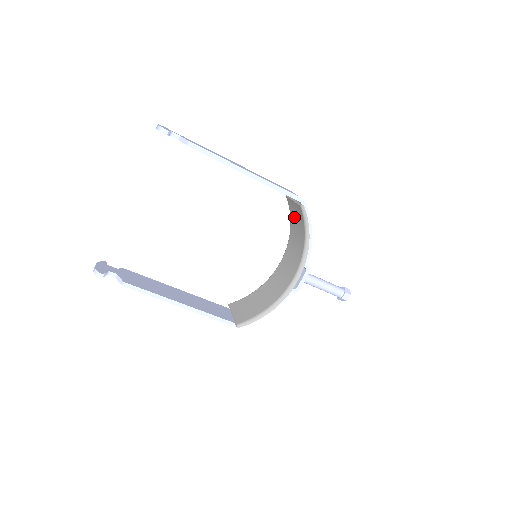
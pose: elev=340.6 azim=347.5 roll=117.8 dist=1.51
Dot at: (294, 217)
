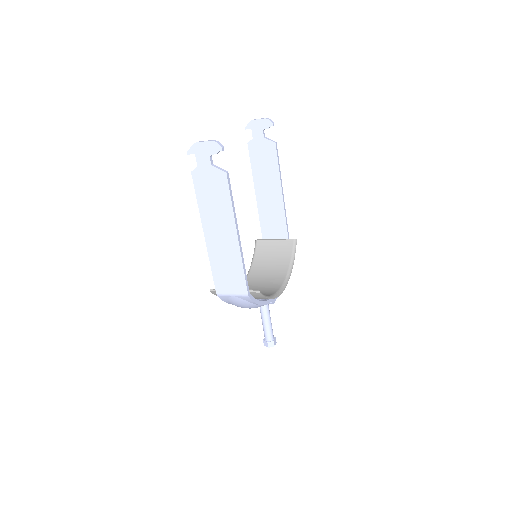
Dot at: (267, 254)
